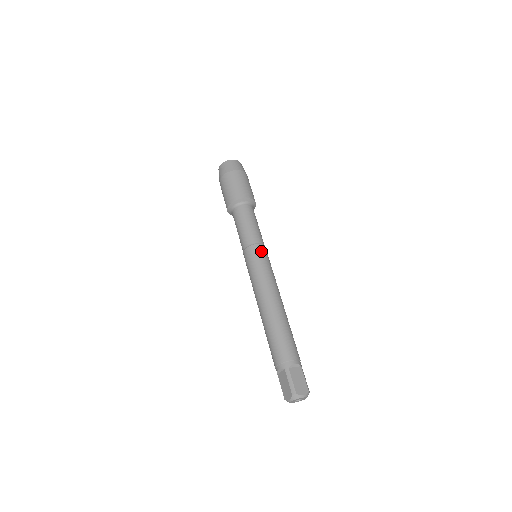
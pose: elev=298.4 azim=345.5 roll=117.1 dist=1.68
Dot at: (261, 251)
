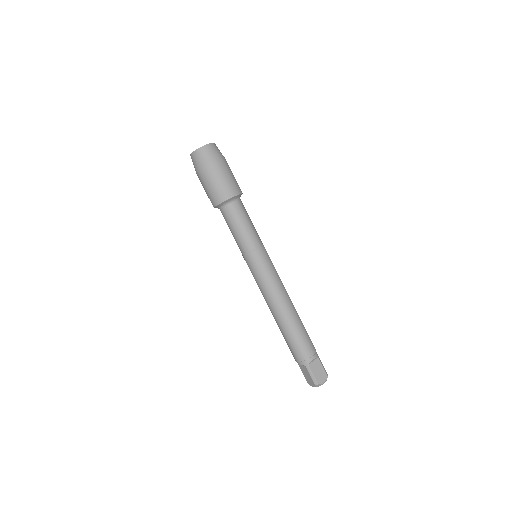
Dot at: (261, 256)
